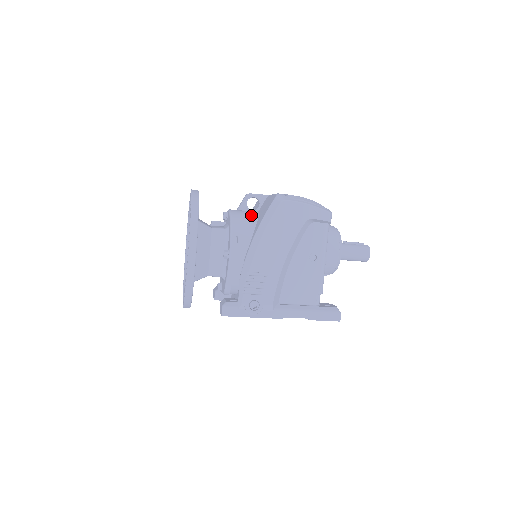
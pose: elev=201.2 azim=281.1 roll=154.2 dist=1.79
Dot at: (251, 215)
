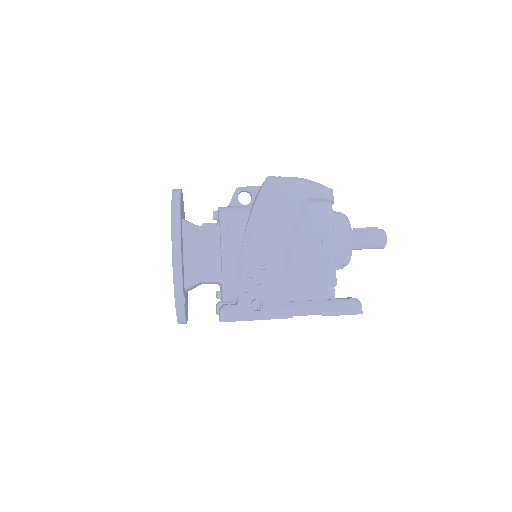
Dot at: (243, 208)
